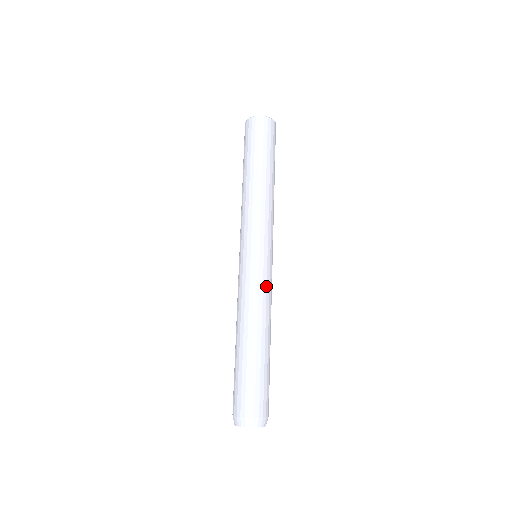
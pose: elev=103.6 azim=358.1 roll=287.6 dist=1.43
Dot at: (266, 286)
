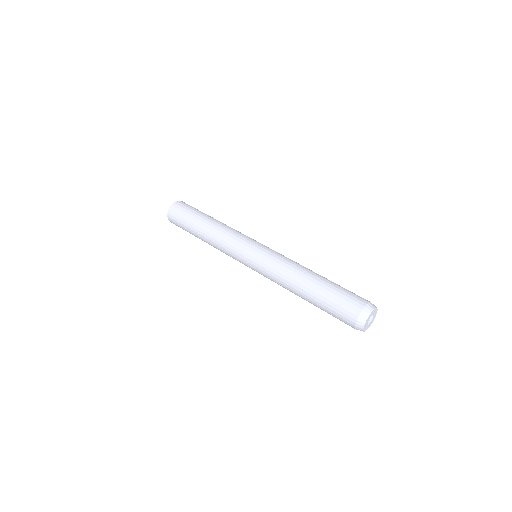
Dot at: (275, 258)
